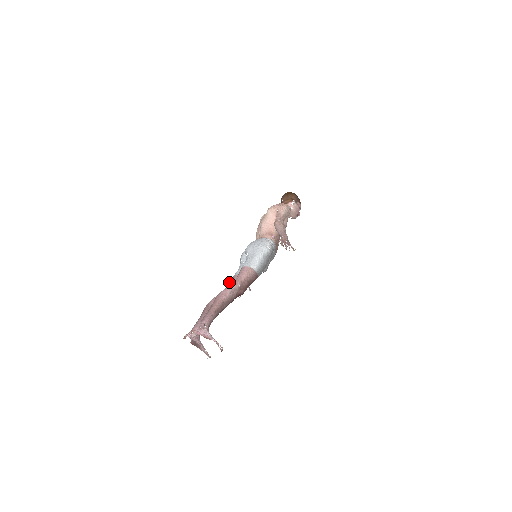
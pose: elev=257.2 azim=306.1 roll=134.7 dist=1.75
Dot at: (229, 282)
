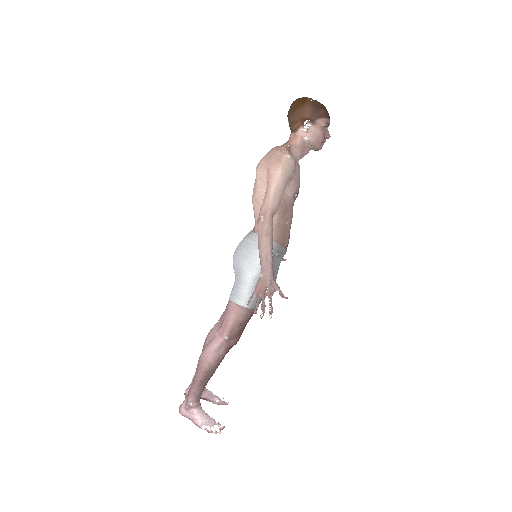
Dot at: occluded
